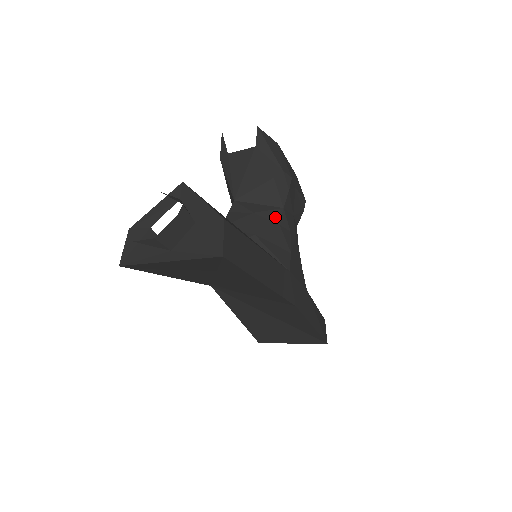
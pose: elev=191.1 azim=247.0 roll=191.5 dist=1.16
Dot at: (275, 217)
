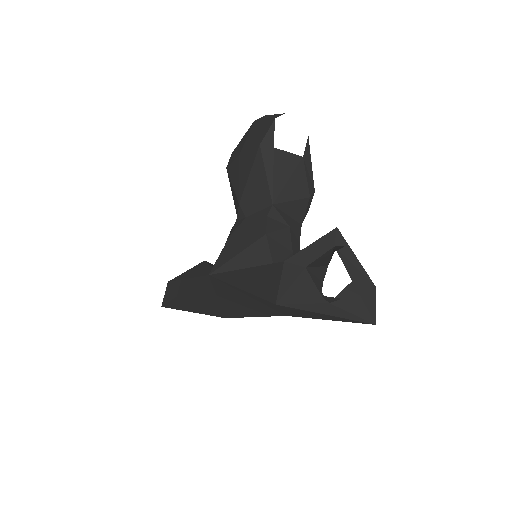
Dot at: (298, 234)
